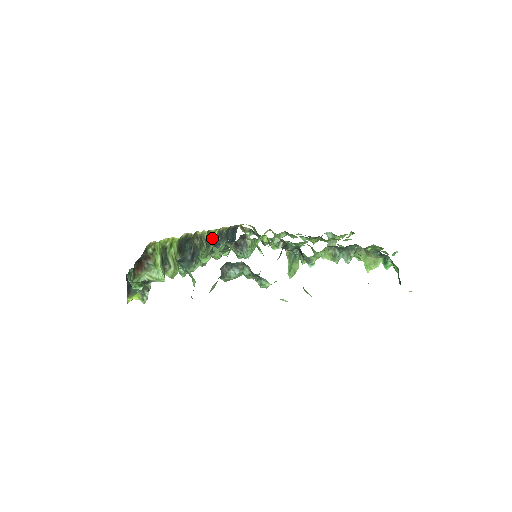
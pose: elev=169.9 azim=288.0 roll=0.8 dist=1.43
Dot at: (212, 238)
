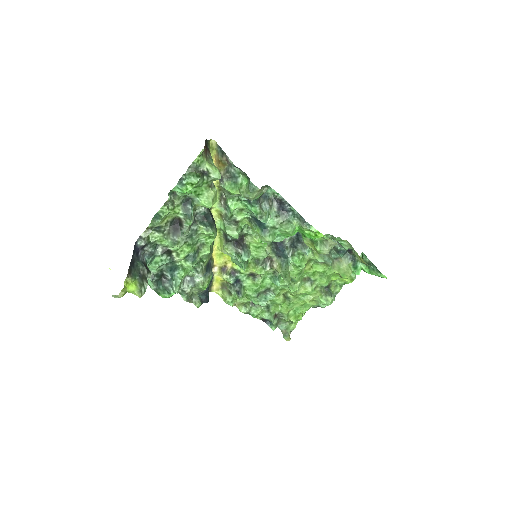
Dot at: occluded
